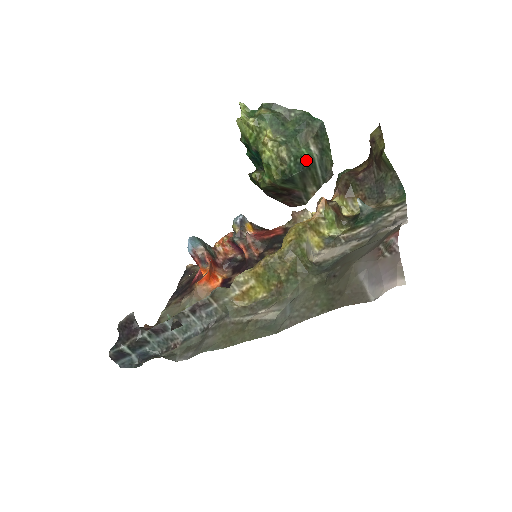
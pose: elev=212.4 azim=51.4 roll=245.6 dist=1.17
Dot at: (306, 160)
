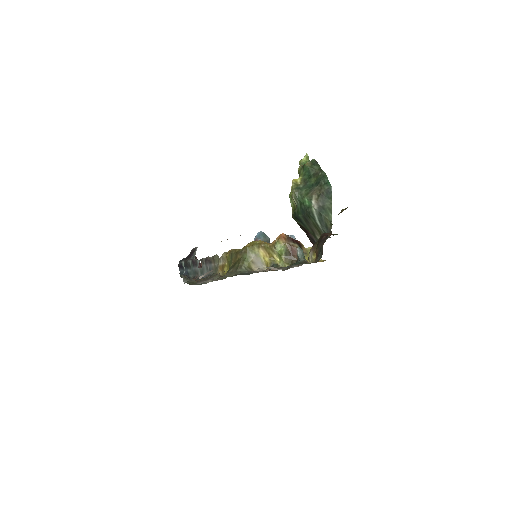
Dot at: (306, 208)
